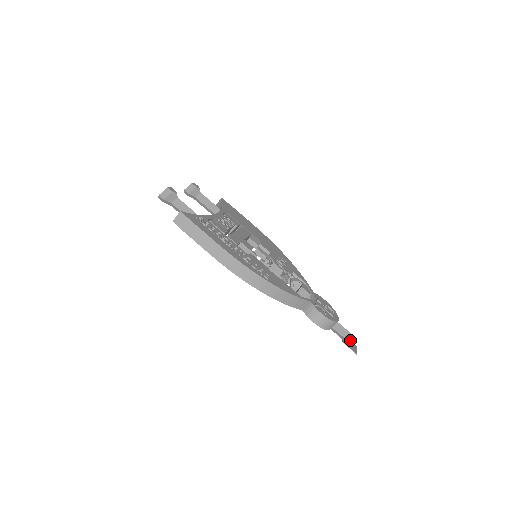
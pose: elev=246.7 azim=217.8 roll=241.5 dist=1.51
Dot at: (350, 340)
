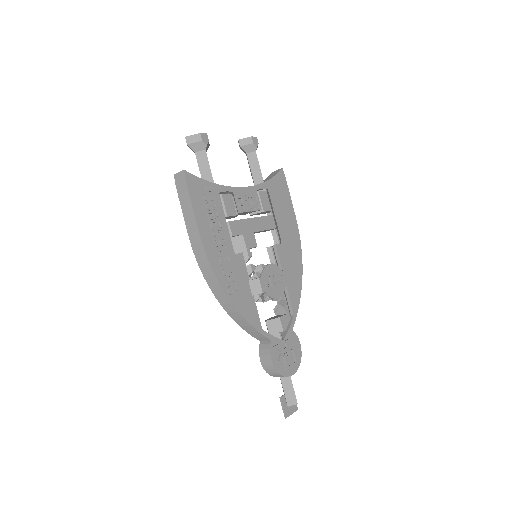
Dot at: (289, 401)
